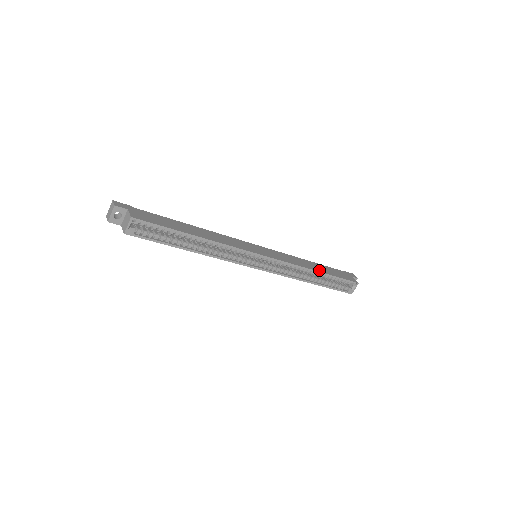
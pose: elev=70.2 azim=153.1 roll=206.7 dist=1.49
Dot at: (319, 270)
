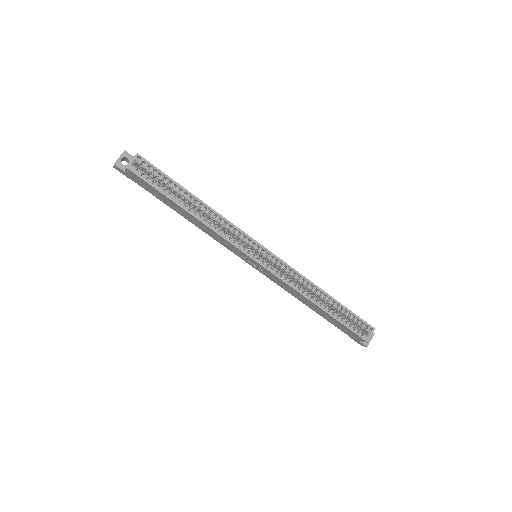
Dot at: (326, 294)
